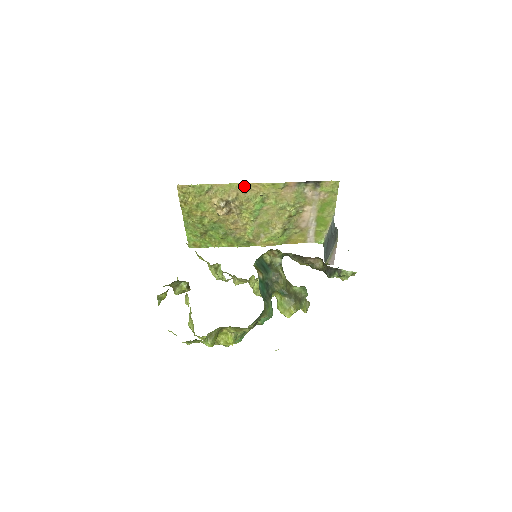
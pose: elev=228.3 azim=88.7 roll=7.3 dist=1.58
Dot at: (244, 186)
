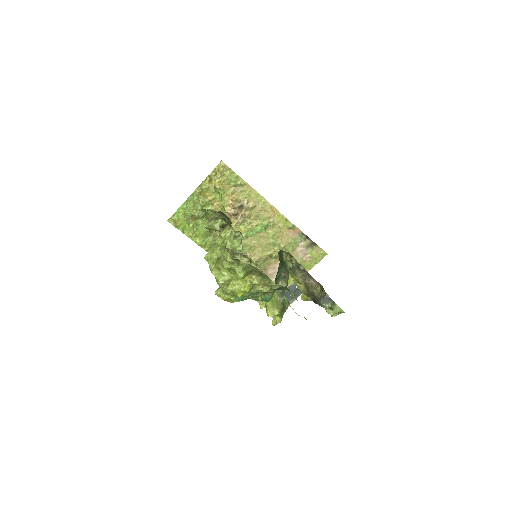
Dot at: (266, 204)
